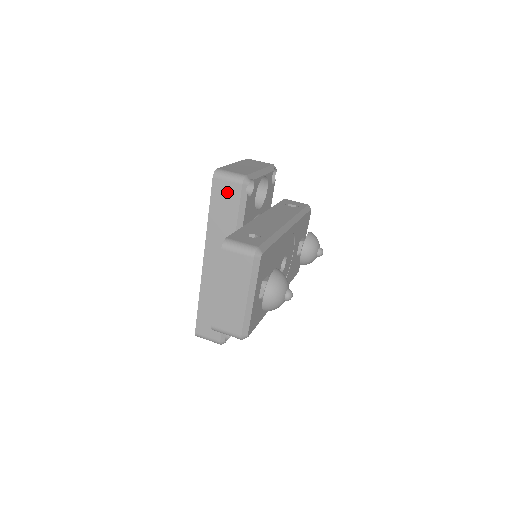
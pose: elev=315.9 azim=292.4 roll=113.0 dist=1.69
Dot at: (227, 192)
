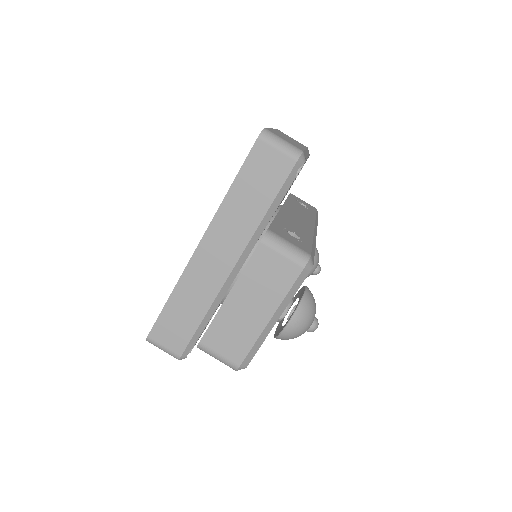
Dot at: (271, 164)
